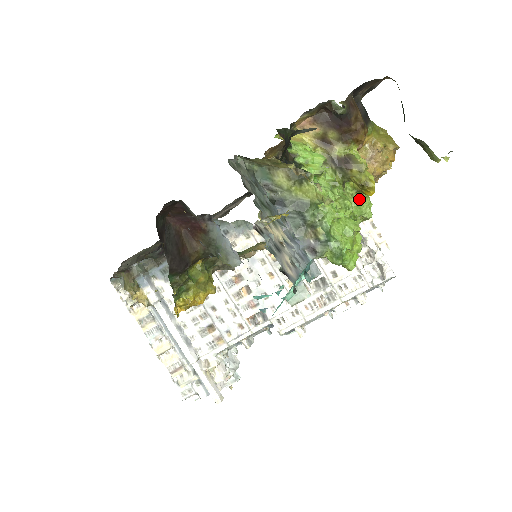
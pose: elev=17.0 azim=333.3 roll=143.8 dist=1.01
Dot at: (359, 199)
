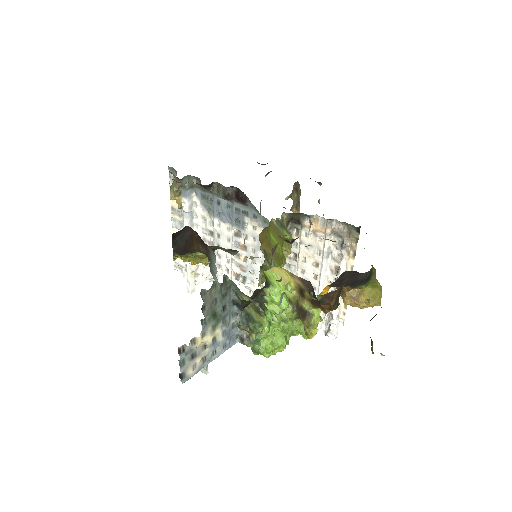
Dot at: occluded
